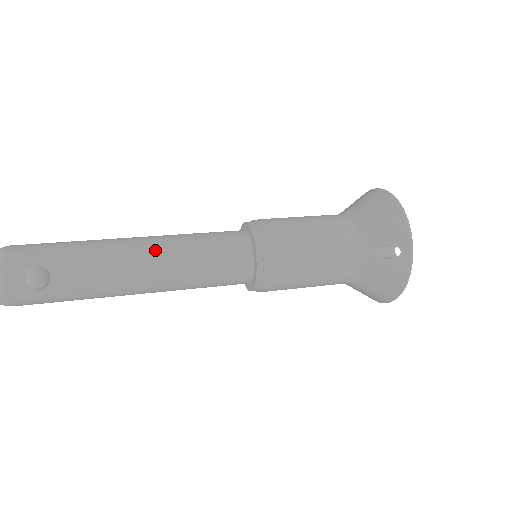
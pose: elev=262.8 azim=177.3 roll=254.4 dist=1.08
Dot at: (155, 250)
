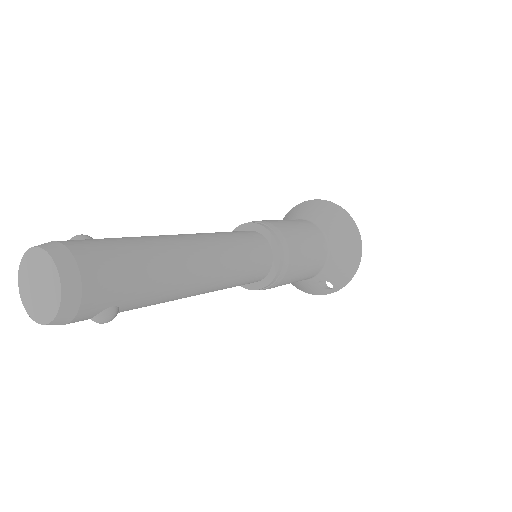
Dot at: (212, 281)
